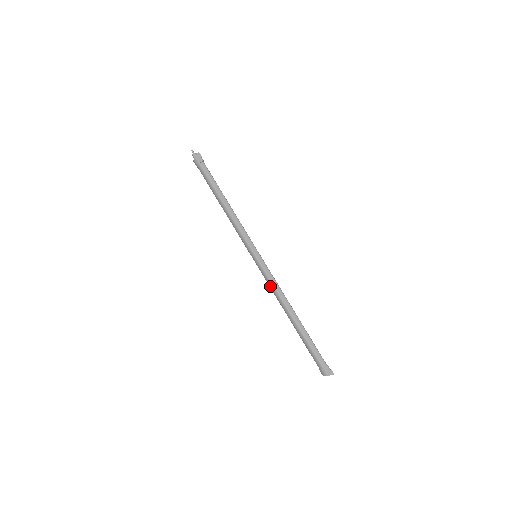
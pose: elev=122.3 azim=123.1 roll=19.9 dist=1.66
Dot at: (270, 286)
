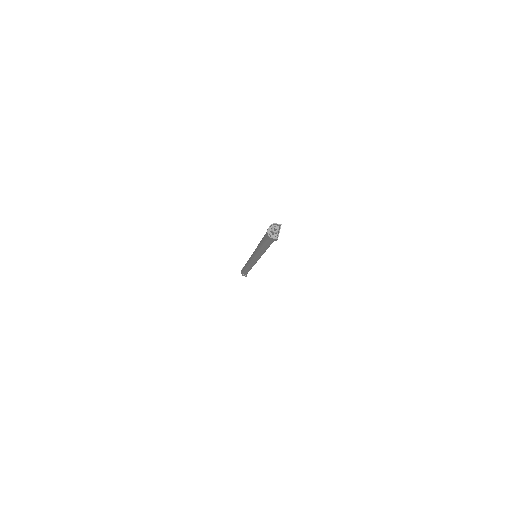
Dot at: occluded
